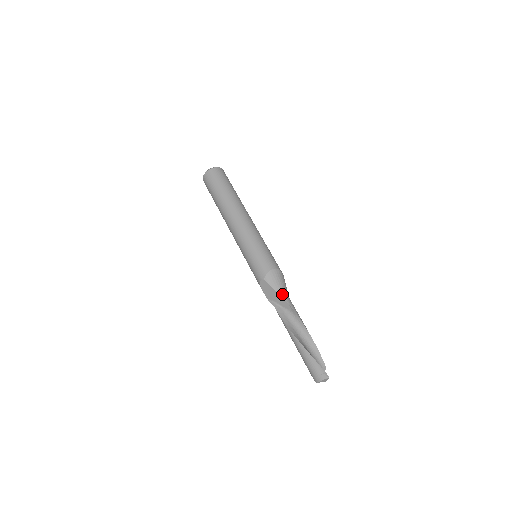
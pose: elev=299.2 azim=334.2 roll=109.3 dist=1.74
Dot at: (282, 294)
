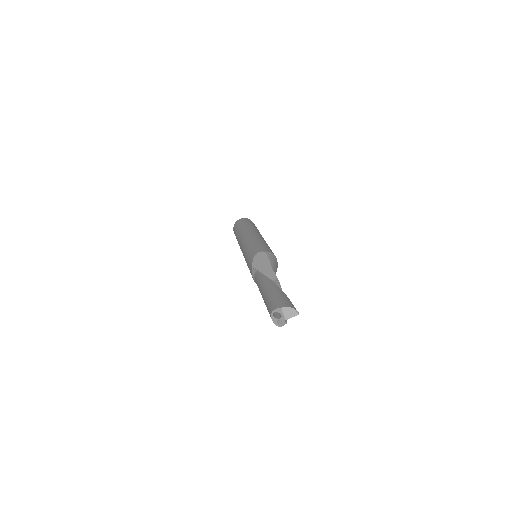
Dot at: (274, 269)
